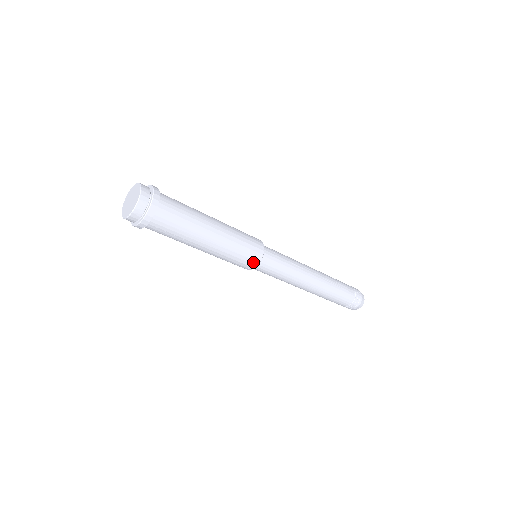
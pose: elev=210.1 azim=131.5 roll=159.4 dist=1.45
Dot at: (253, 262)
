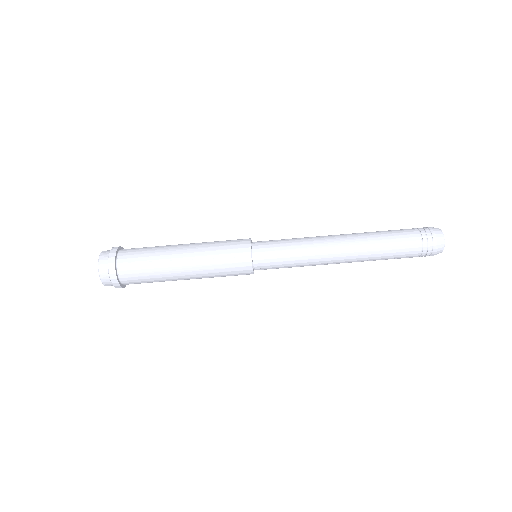
Dot at: (243, 246)
